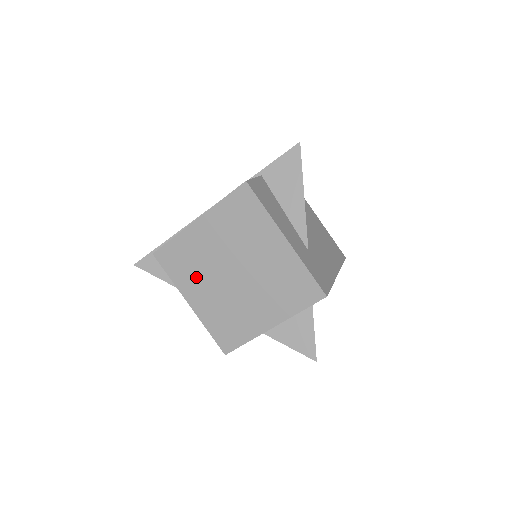
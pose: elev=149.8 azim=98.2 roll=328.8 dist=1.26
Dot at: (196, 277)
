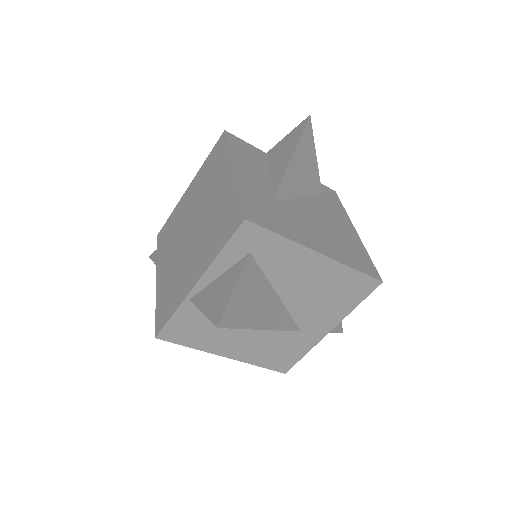
Dot at: (170, 246)
